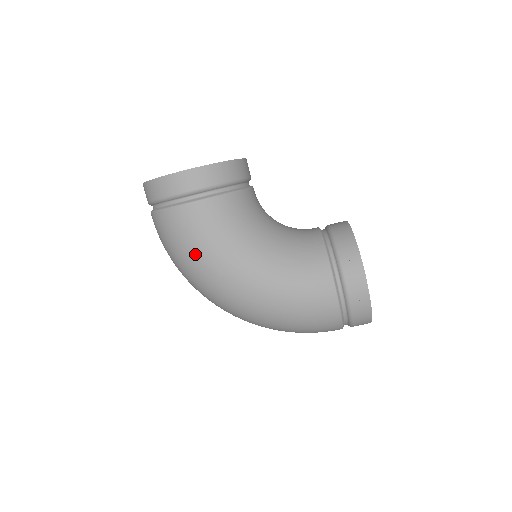
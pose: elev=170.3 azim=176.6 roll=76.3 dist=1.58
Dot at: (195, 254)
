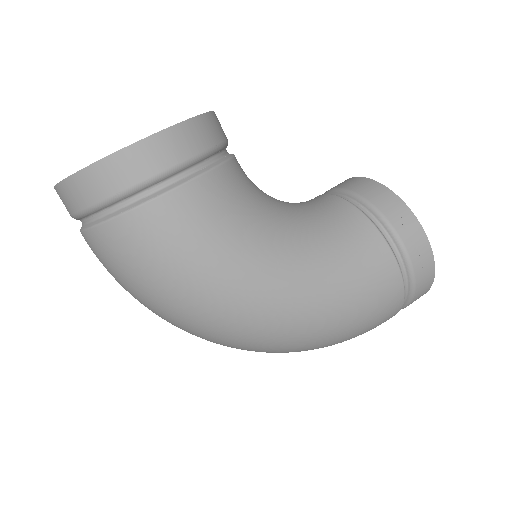
Dot at: (198, 273)
